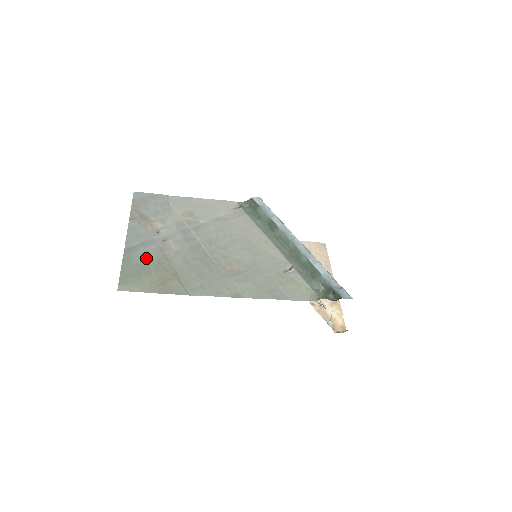
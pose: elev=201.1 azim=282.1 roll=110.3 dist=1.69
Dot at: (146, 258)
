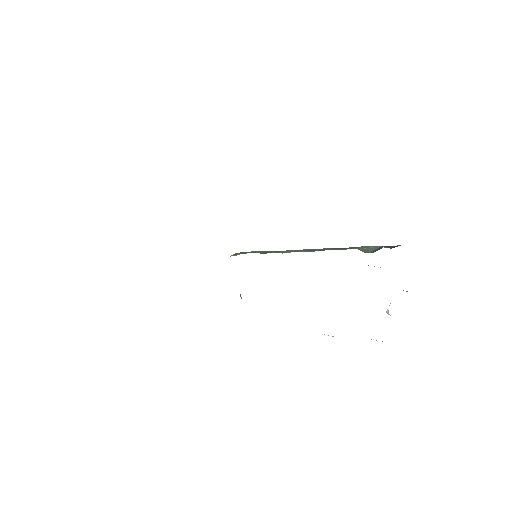
Dot at: occluded
